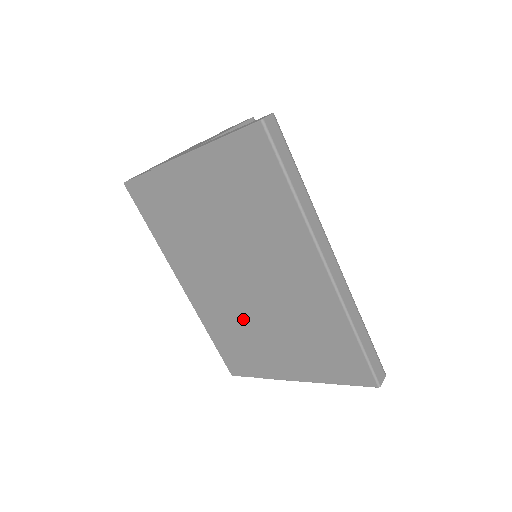
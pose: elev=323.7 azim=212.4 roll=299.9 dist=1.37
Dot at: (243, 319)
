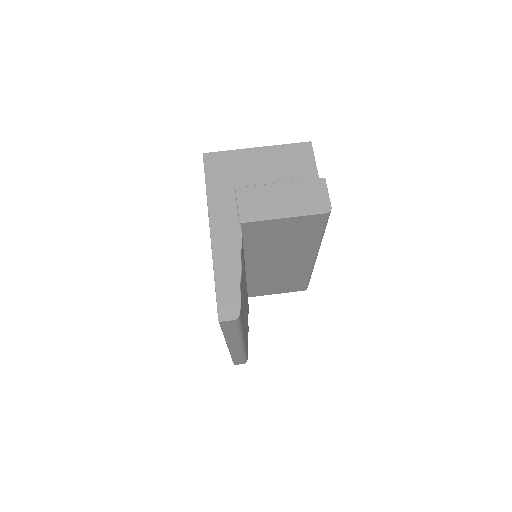
Dot at: occluded
